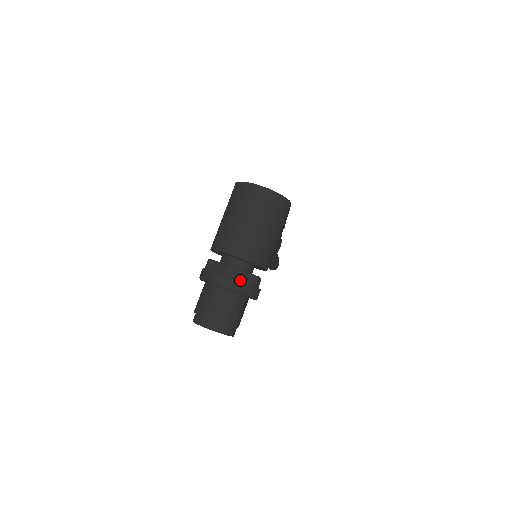
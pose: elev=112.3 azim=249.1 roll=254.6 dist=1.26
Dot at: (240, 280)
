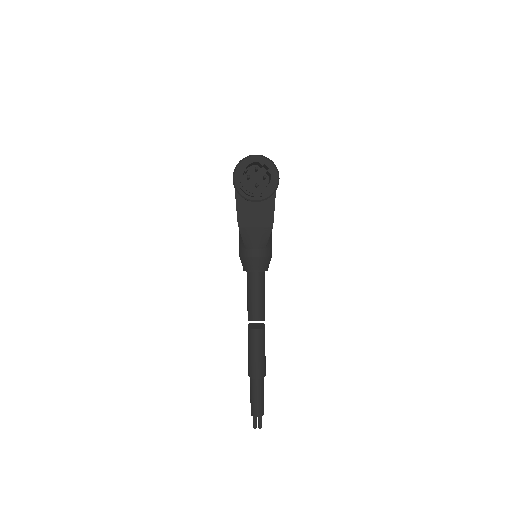
Dot at: occluded
